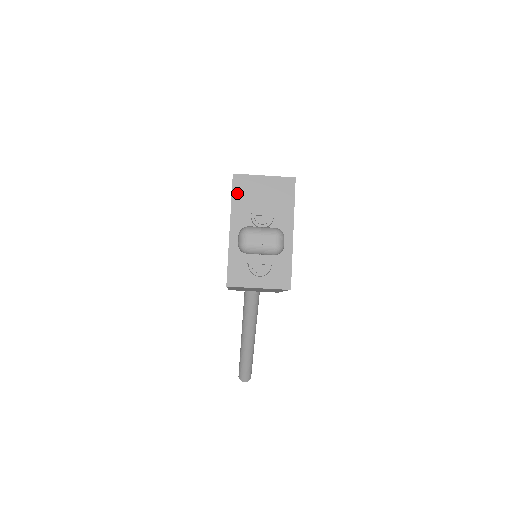
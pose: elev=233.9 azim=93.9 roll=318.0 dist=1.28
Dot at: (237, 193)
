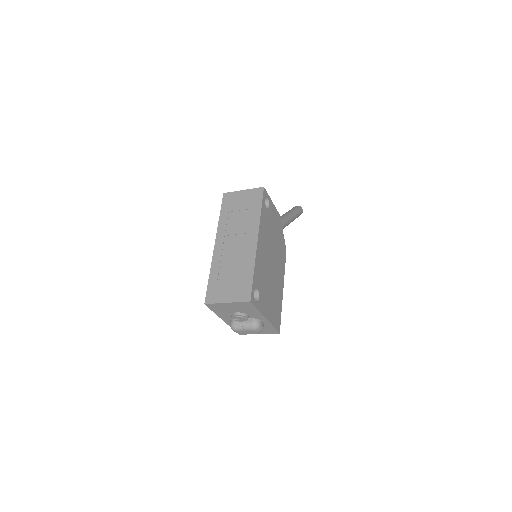
Dot at: (215, 310)
